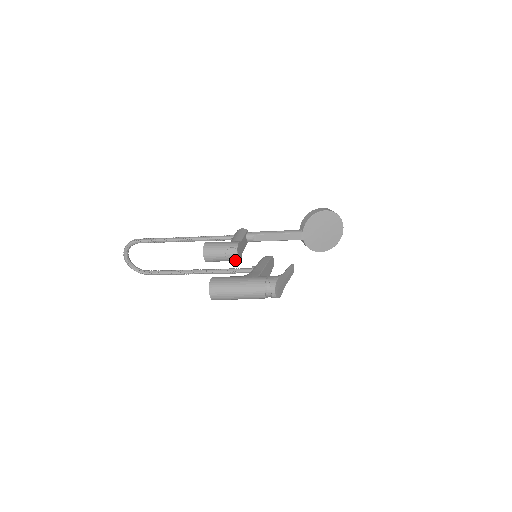
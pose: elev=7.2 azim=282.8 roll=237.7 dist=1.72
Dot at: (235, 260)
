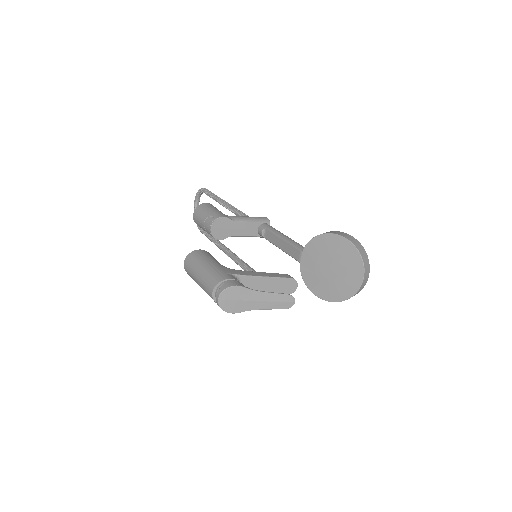
Dot at: (212, 235)
